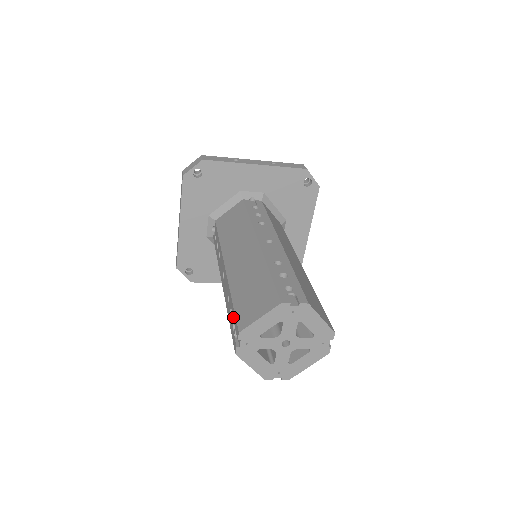
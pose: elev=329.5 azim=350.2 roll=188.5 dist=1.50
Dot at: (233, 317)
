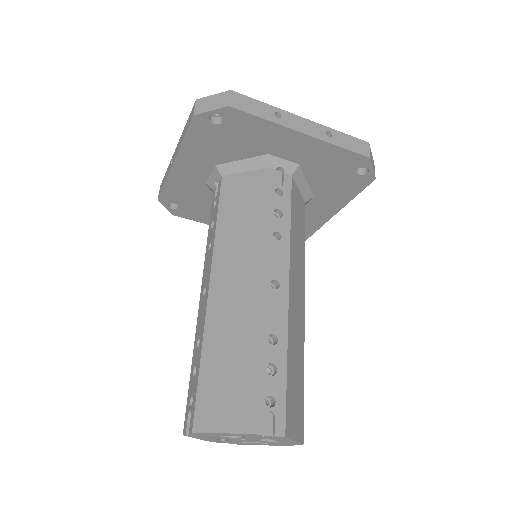
Dot at: (194, 390)
